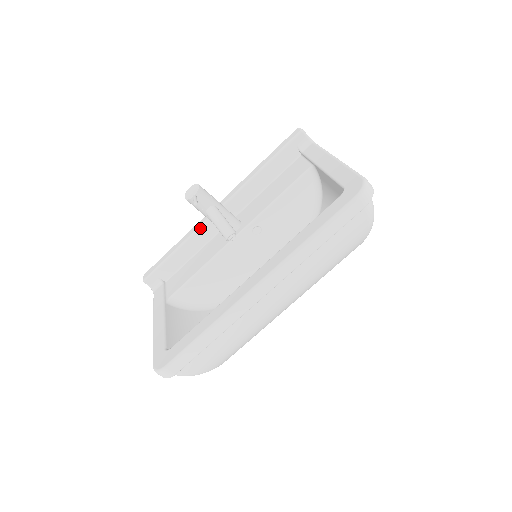
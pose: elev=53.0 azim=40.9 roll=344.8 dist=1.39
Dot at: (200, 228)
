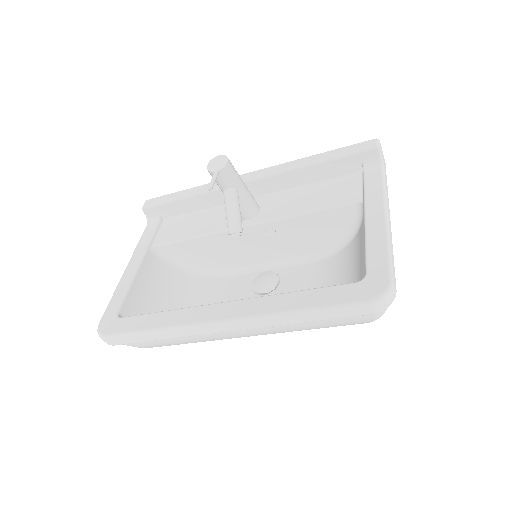
Dot at: (219, 189)
